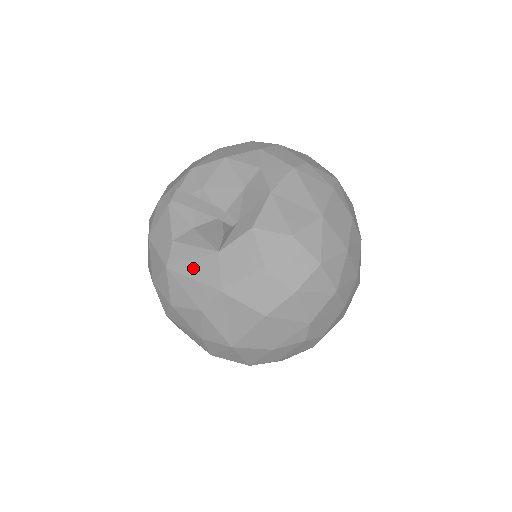
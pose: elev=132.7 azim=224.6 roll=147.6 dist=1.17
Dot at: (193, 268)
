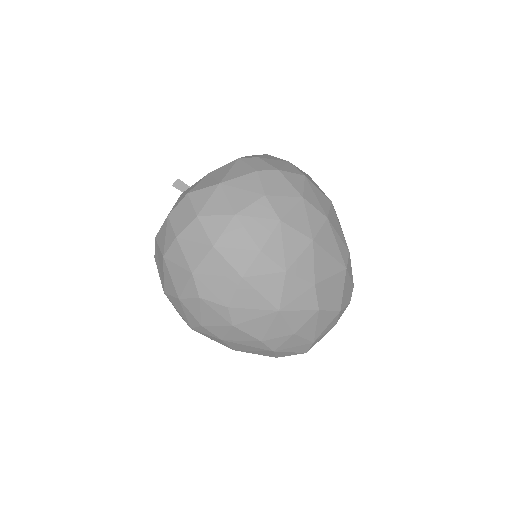
Dot at: occluded
